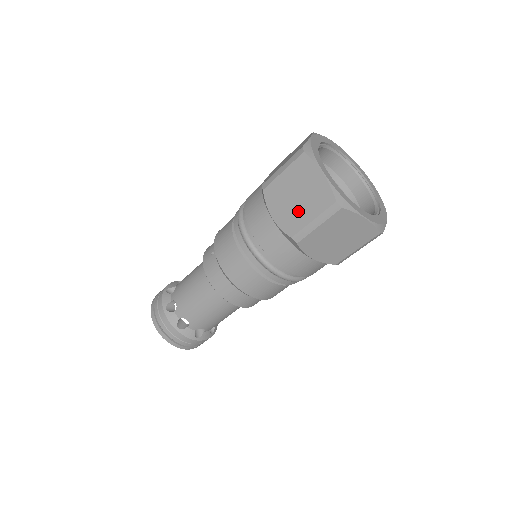
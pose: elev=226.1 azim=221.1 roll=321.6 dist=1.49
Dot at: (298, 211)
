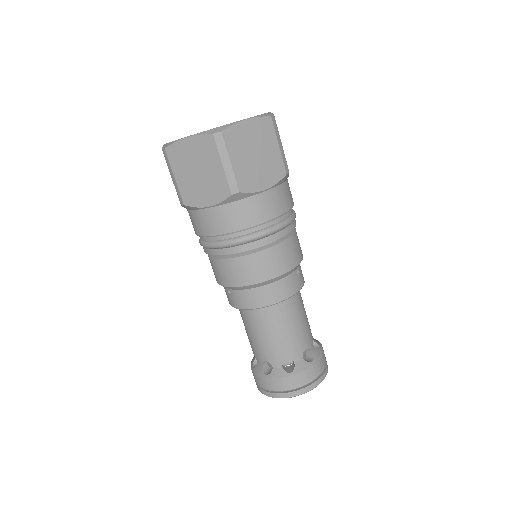
Dot at: (210, 177)
